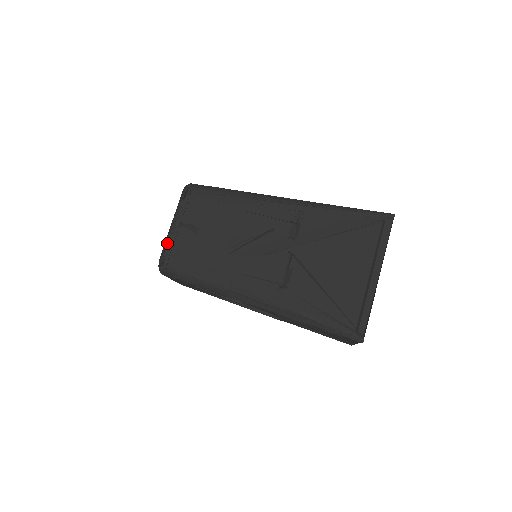
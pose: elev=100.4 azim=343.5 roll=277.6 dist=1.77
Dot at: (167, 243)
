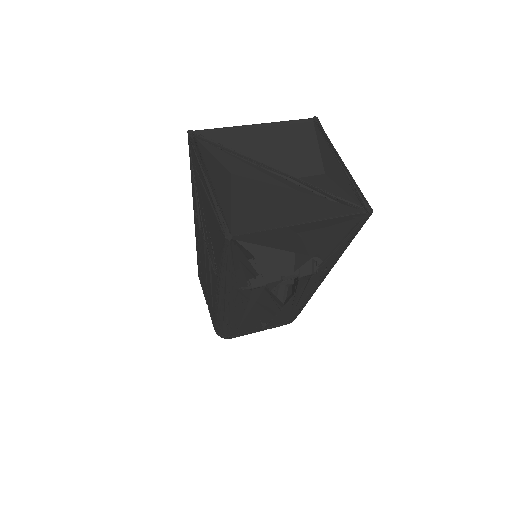
Dot at: occluded
